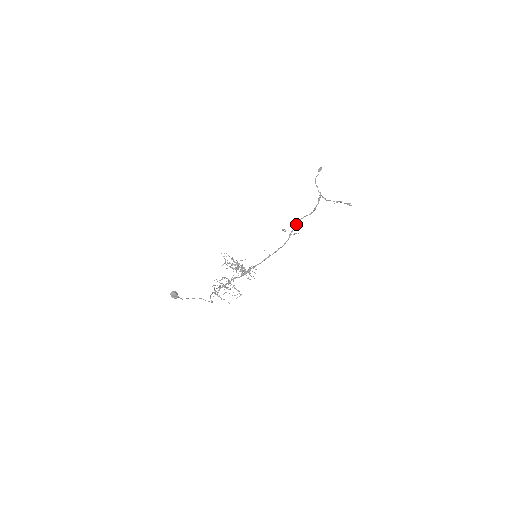
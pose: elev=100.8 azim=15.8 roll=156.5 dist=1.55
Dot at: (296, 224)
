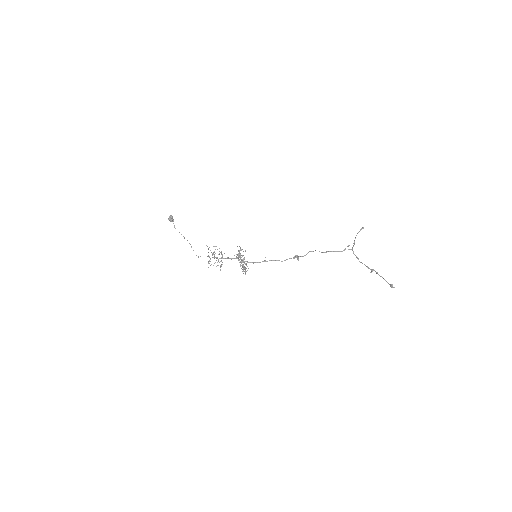
Dot at: occluded
